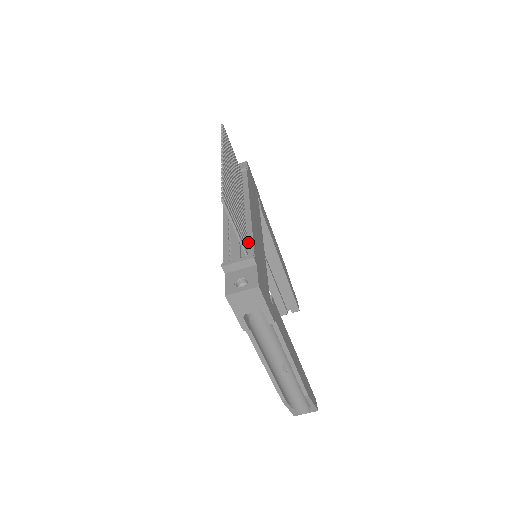
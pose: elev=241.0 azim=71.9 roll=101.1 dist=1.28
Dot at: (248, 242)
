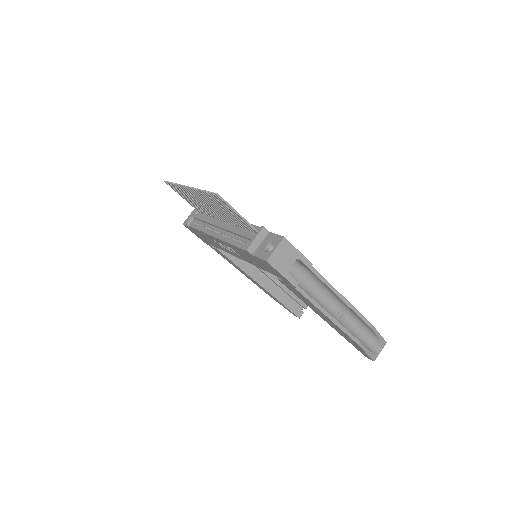
Dot at: occluded
